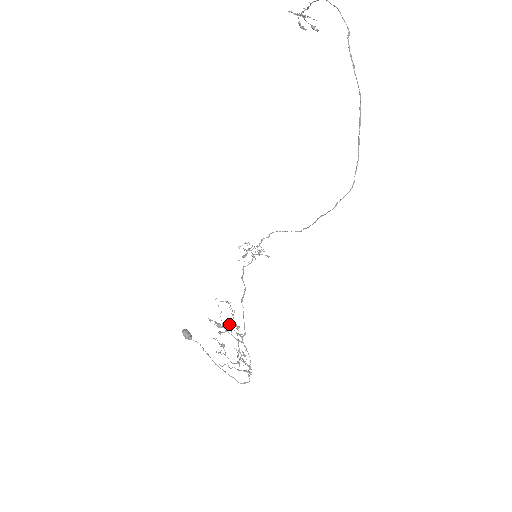
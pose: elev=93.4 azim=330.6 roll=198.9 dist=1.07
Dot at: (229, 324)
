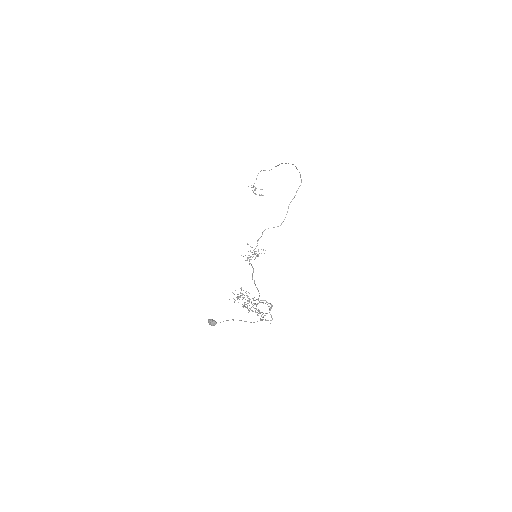
Dot at: occluded
